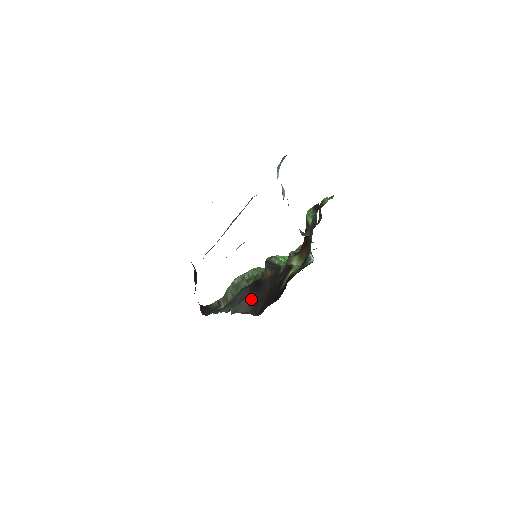
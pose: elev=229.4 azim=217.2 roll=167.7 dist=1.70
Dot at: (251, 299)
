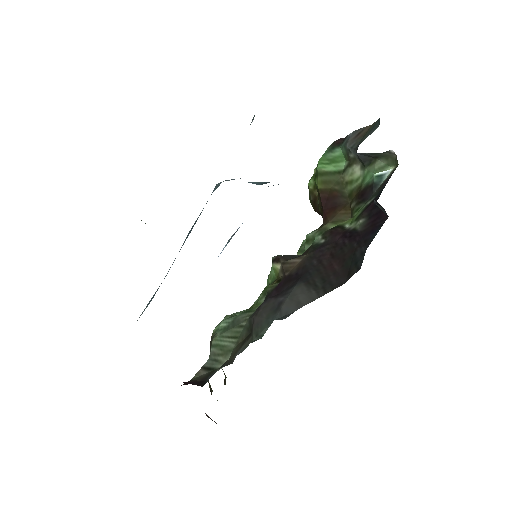
Dot at: (301, 289)
